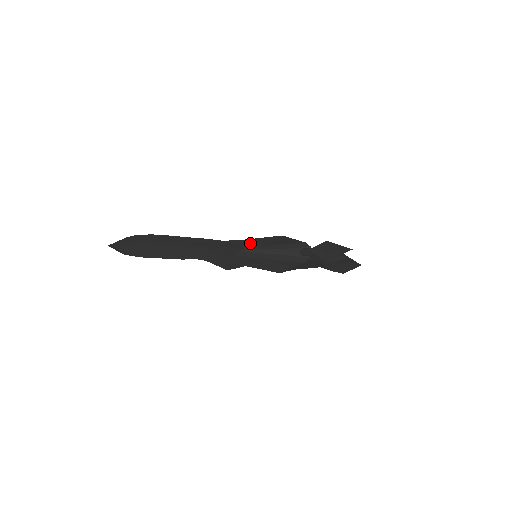
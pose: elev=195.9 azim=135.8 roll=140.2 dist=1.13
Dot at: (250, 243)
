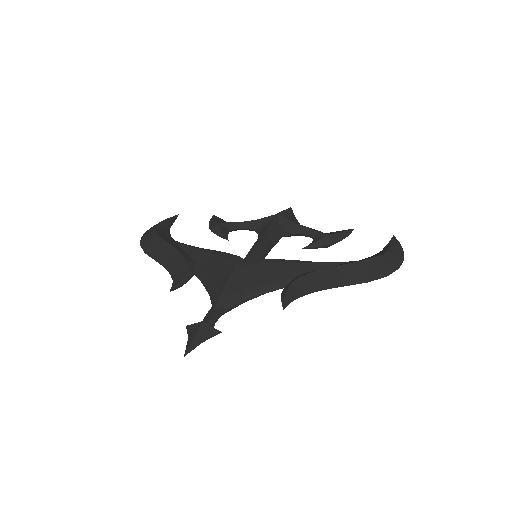
Dot at: (209, 268)
